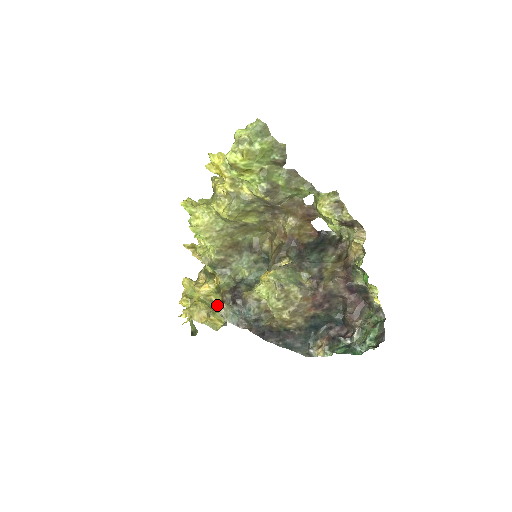
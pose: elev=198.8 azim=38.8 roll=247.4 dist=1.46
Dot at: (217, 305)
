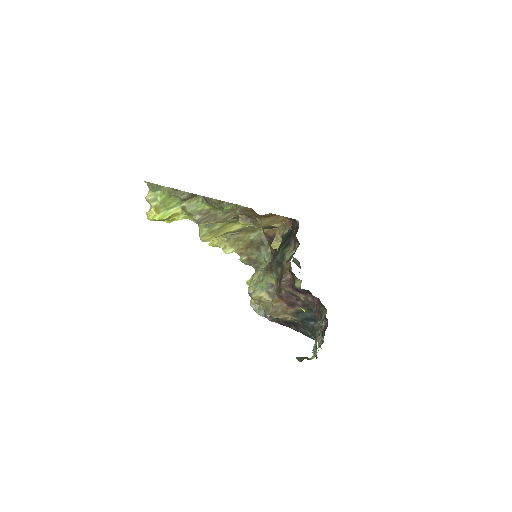
Dot at: occluded
